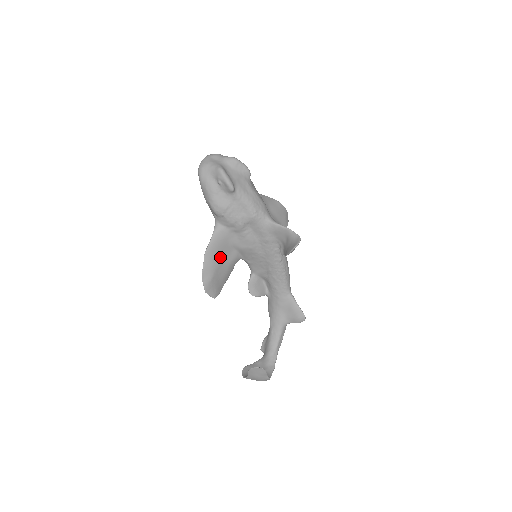
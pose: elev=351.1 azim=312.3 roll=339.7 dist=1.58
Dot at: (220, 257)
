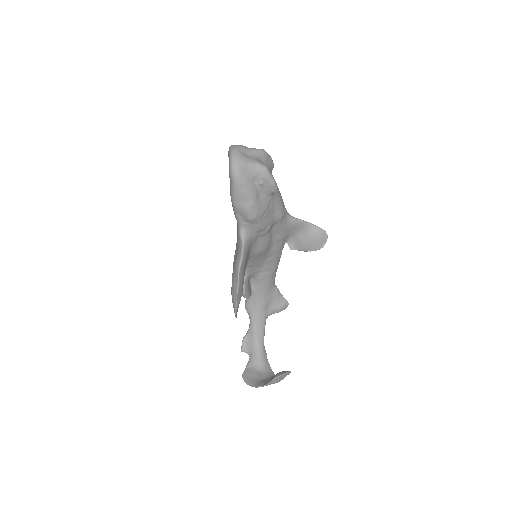
Dot at: (244, 269)
